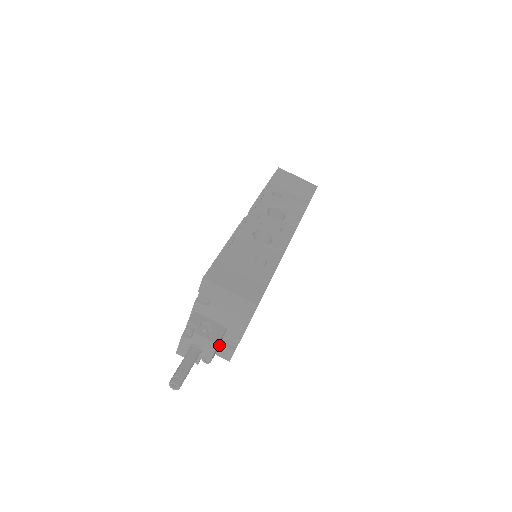
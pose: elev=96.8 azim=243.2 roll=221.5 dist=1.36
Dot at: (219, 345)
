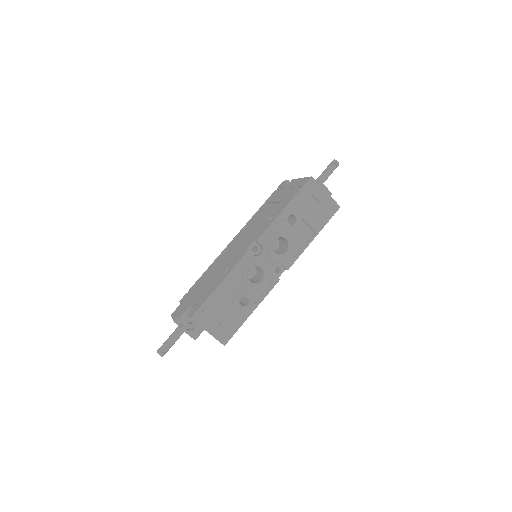
Dot at: occluded
